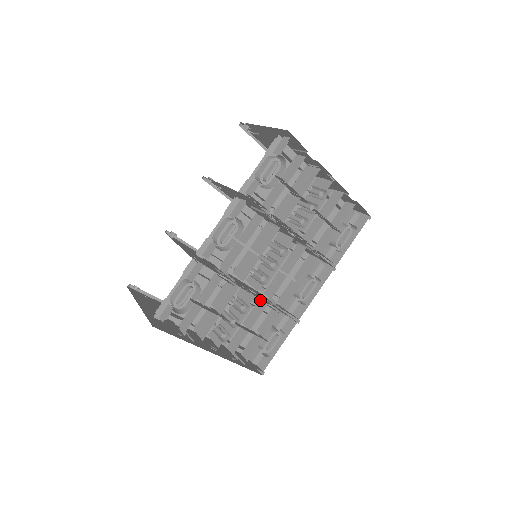
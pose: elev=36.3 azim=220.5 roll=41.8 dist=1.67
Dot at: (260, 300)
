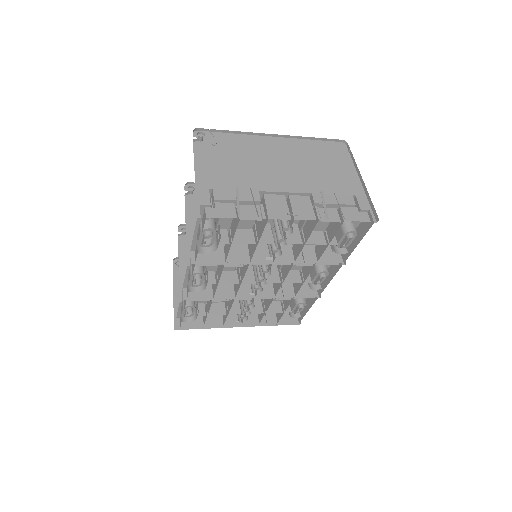
Dot at: occluded
